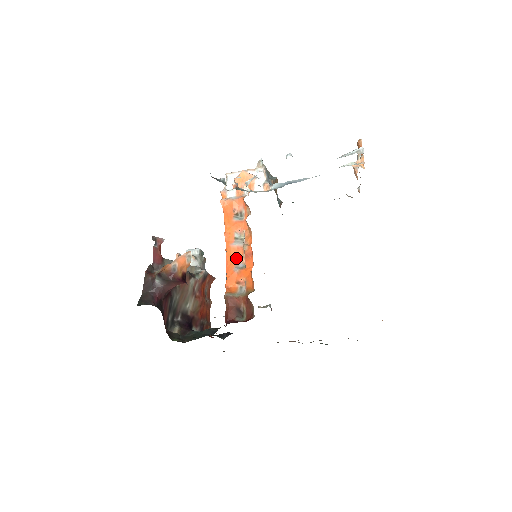
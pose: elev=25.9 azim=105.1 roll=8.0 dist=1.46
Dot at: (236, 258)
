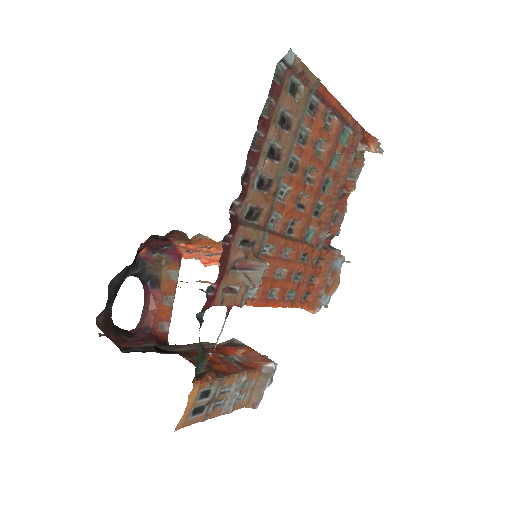
Dot at: occluded
